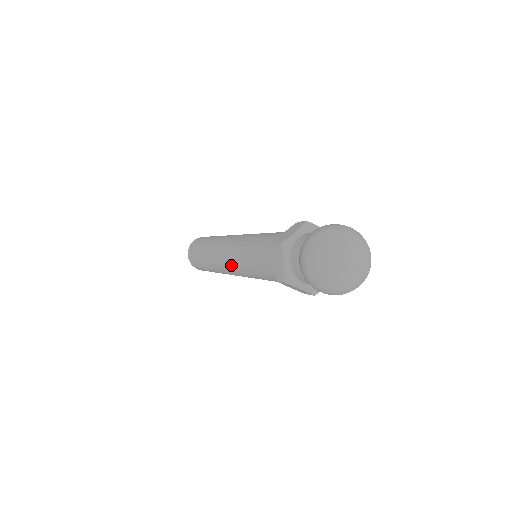
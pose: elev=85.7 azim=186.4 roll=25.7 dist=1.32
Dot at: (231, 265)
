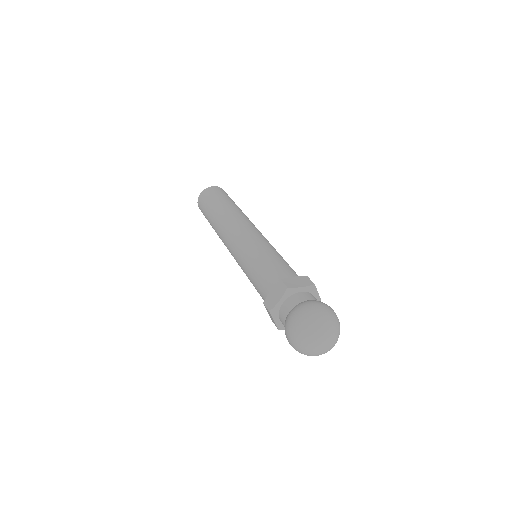
Dot at: (234, 247)
